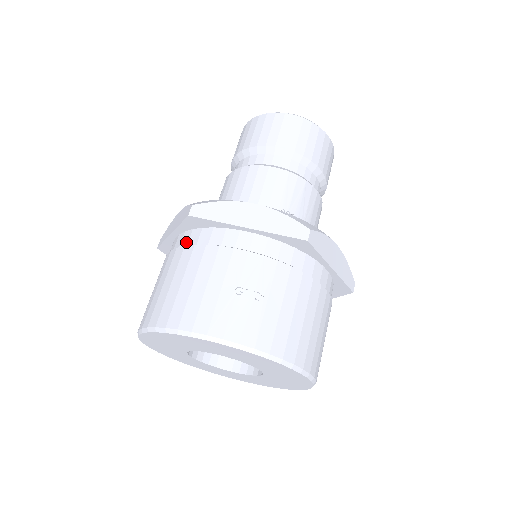
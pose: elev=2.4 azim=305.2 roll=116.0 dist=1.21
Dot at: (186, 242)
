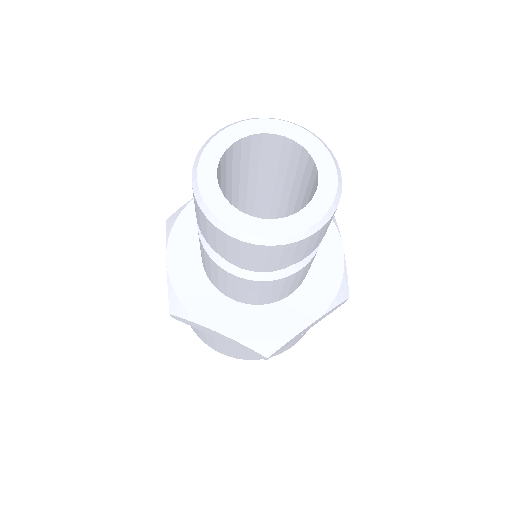
Dot at: occluded
